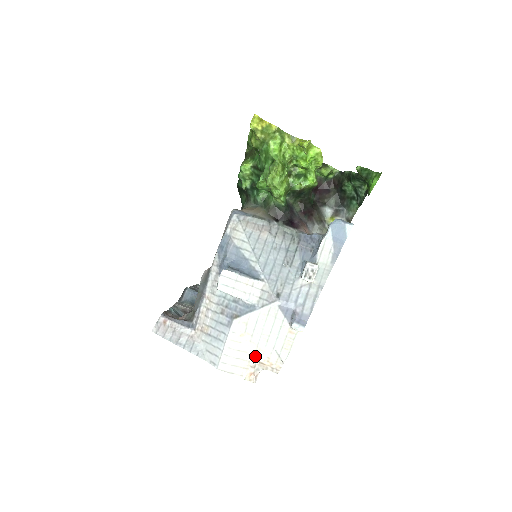
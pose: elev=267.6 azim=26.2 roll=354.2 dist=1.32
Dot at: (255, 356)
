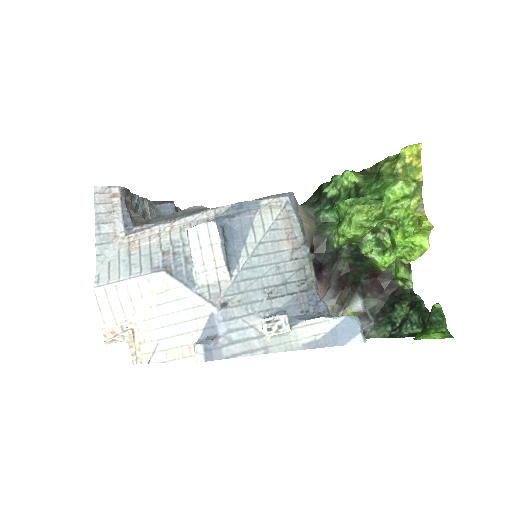
Dot at: (137, 324)
